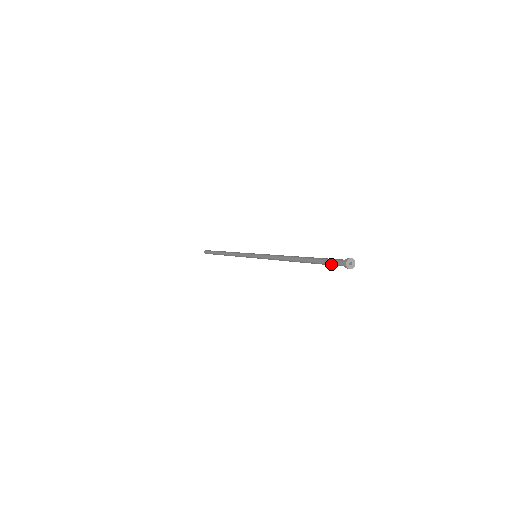
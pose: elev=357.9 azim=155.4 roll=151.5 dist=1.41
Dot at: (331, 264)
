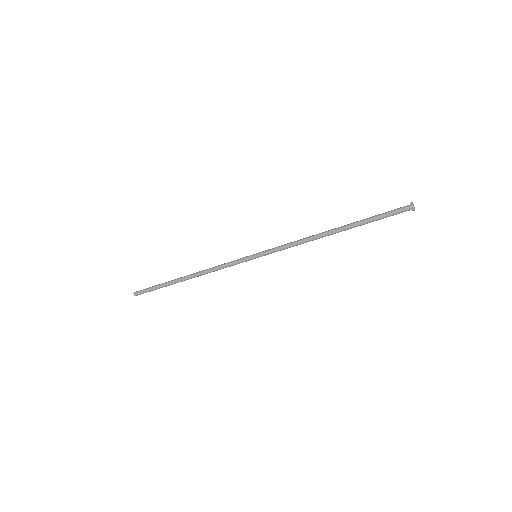
Dot at: (390, 215)
